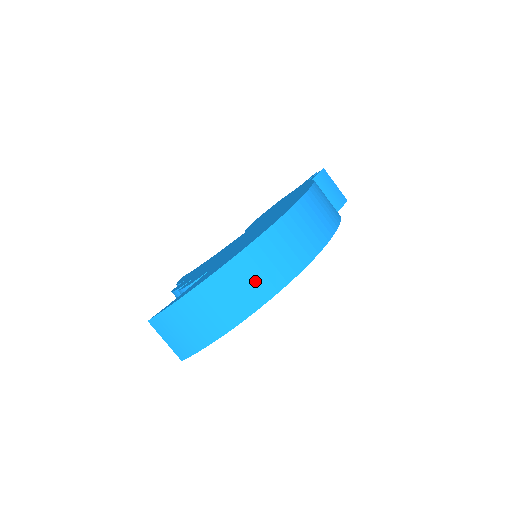
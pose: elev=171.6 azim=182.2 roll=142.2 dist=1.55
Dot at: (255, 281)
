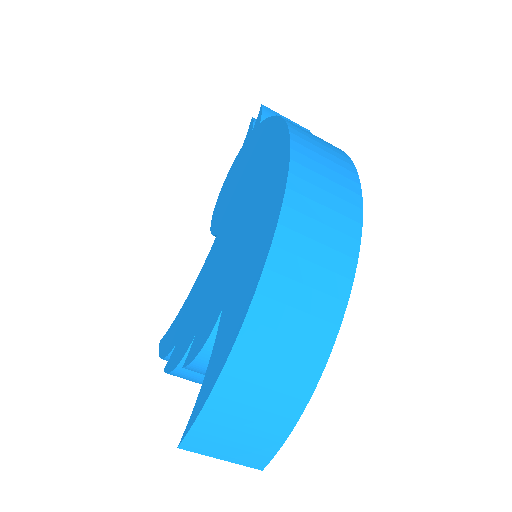
Dot at: (314, 285)
